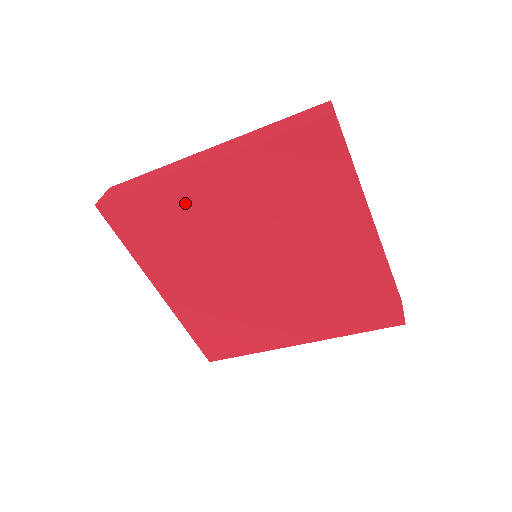
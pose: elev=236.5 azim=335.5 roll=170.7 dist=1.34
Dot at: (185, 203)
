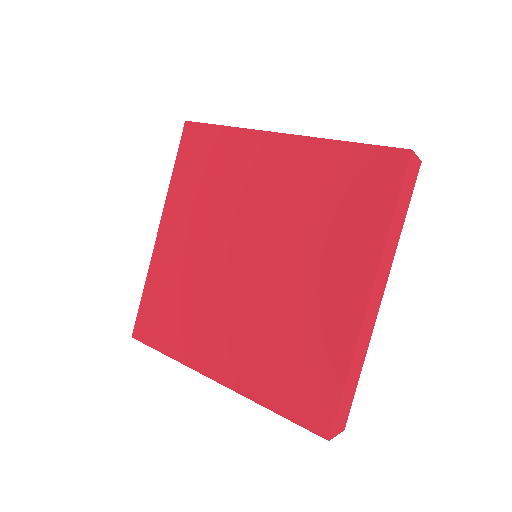
Dot at: (245, 159)
